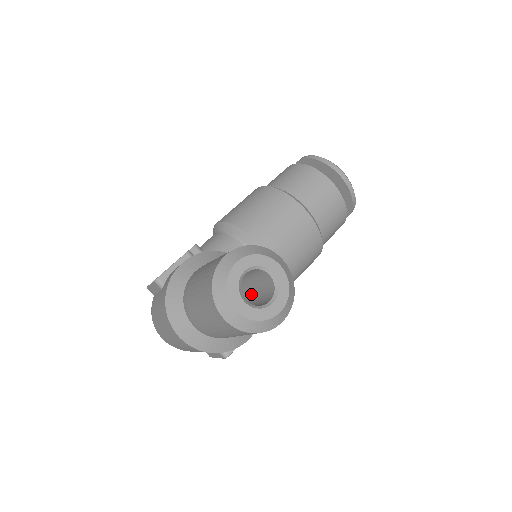
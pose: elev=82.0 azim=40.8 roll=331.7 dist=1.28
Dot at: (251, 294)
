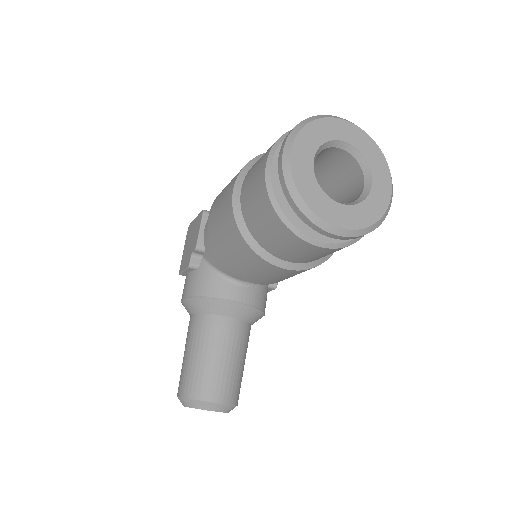
Dot at: occluded
